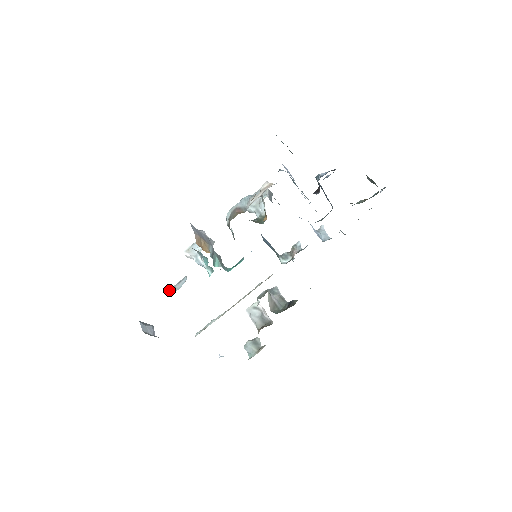
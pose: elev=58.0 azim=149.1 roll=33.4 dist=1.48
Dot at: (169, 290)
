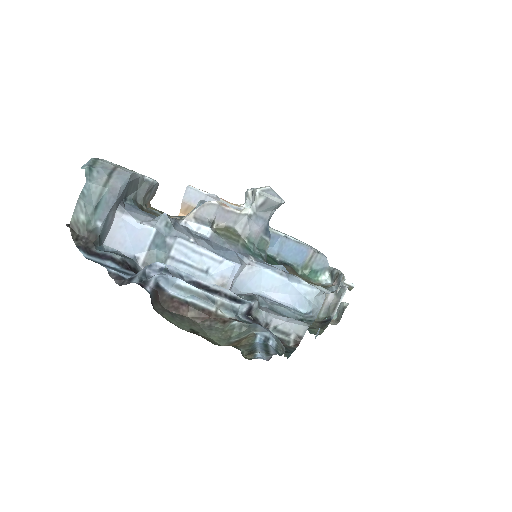
Dot at: occluded
